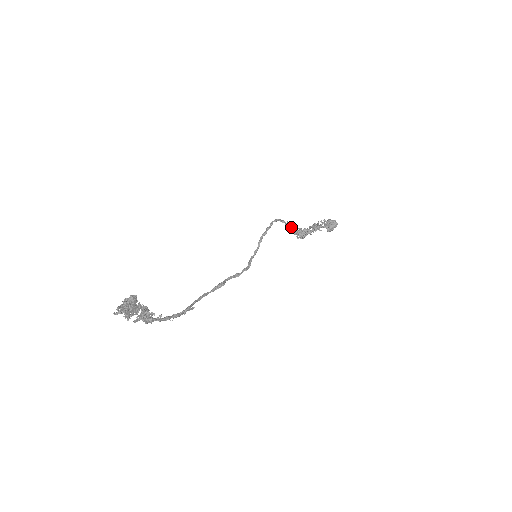
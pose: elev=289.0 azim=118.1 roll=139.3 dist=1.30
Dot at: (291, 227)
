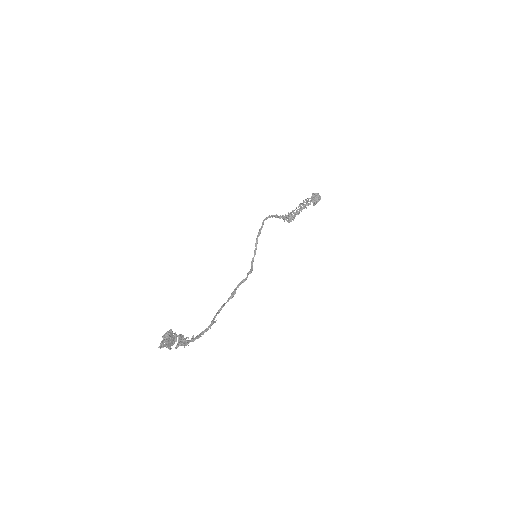
Dot at: (280, 217)
